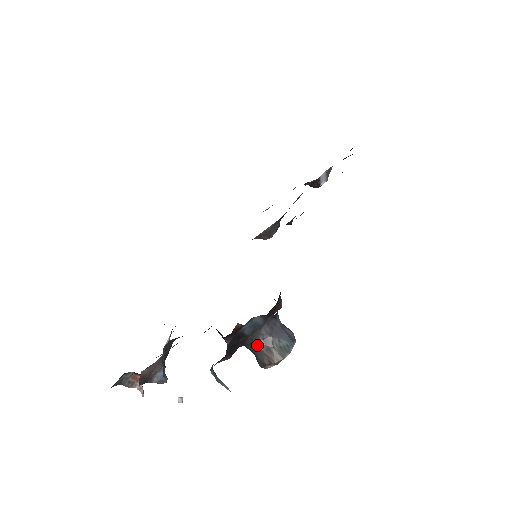
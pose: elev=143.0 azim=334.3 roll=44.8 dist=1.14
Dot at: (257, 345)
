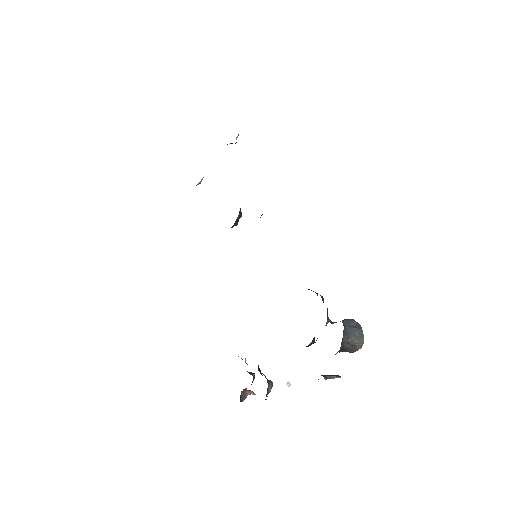
Dot at: (344, 349)
